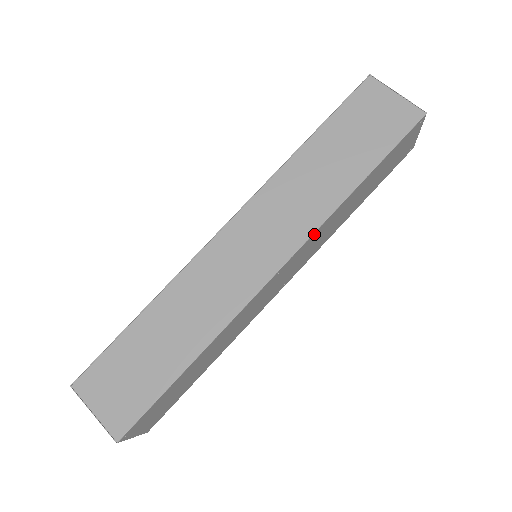
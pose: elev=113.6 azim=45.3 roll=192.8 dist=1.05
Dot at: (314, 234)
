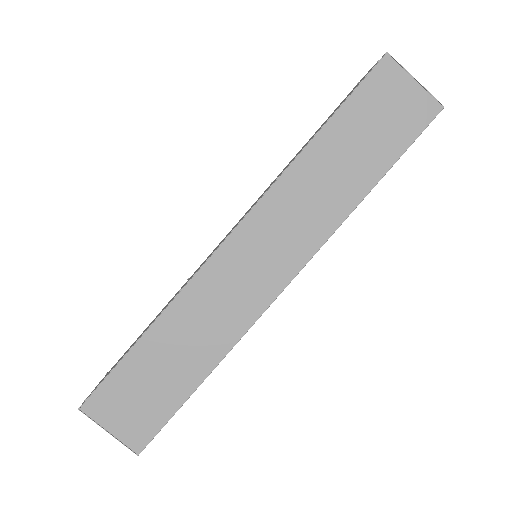
Dot at: (323, 243)
